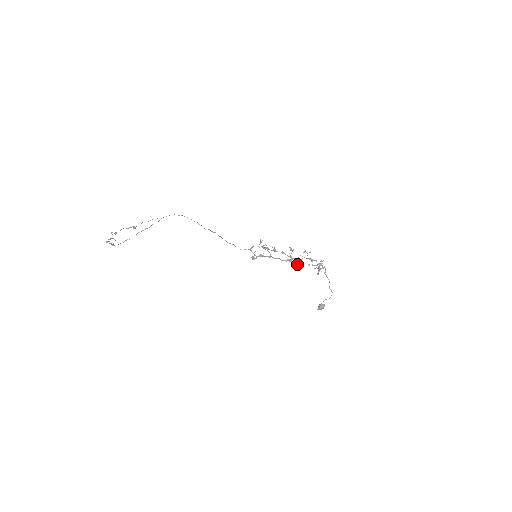
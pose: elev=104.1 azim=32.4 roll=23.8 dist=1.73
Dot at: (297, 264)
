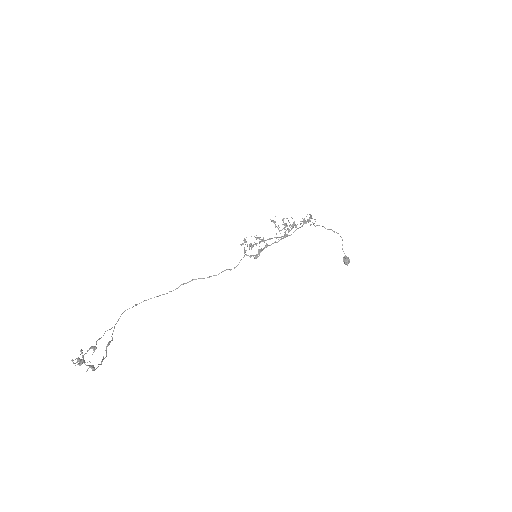
Dot at: (293, 226)
